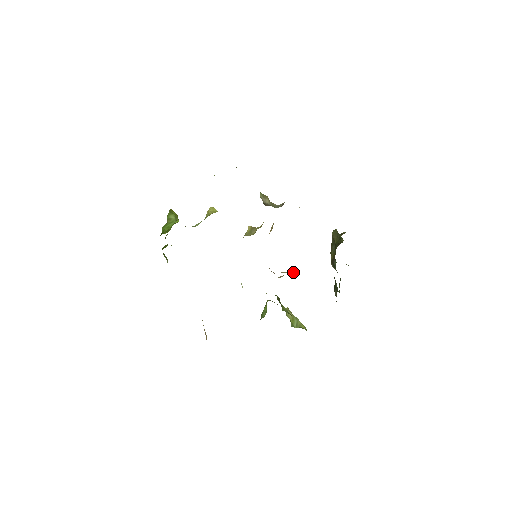
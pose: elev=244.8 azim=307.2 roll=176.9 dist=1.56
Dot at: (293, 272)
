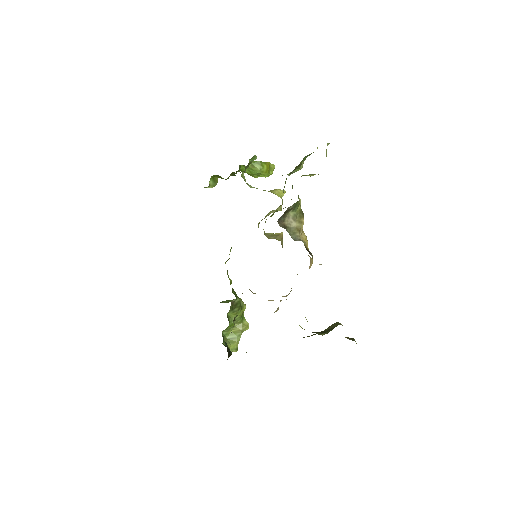
Dot at: occluded
